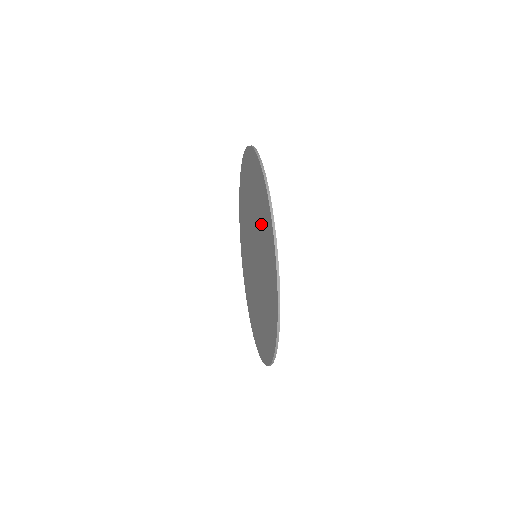
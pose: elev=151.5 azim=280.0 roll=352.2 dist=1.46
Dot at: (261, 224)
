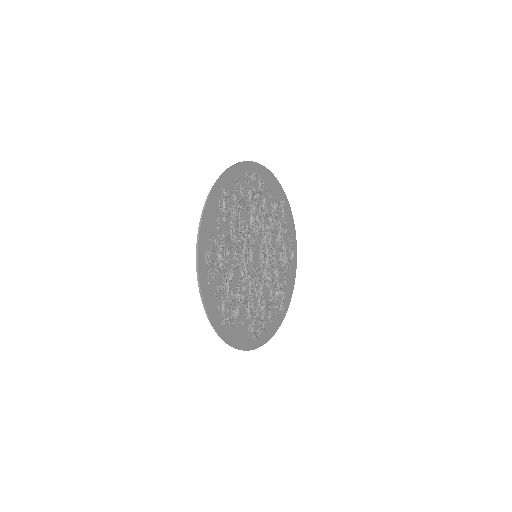
Dot at: (263, 205)
